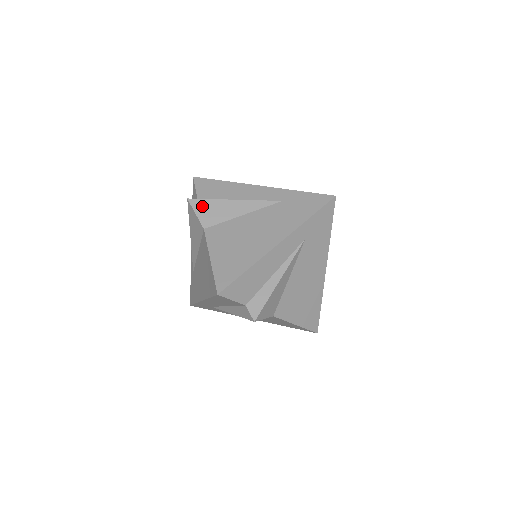
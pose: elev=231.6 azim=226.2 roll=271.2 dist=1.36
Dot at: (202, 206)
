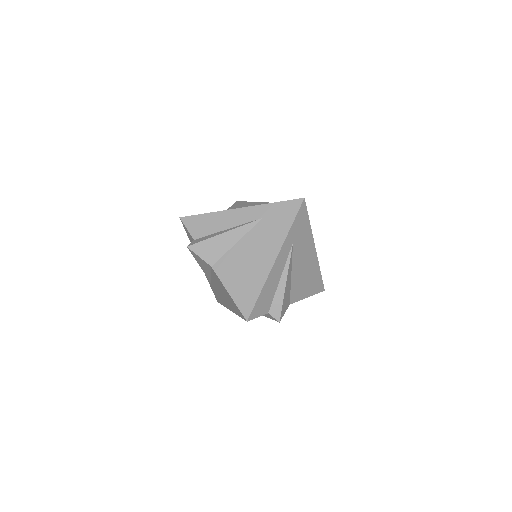
Dot at: (201, 248)
